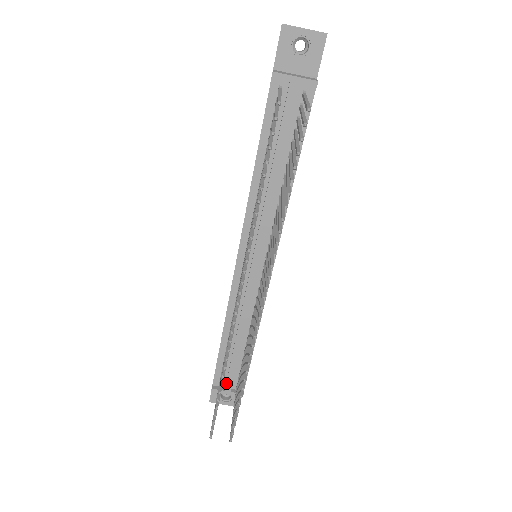
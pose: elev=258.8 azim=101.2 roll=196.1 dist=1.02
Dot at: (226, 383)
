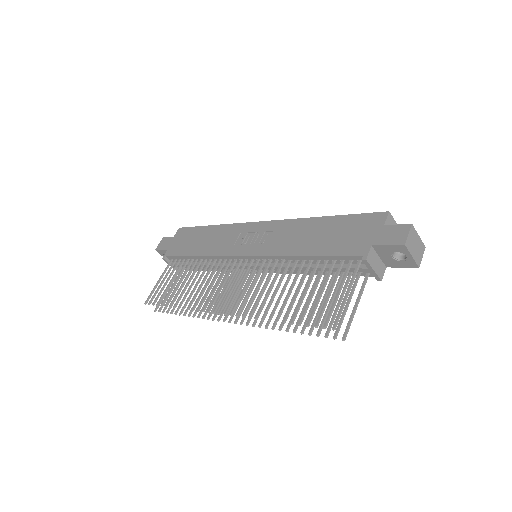
Dot at: (175, 264)
